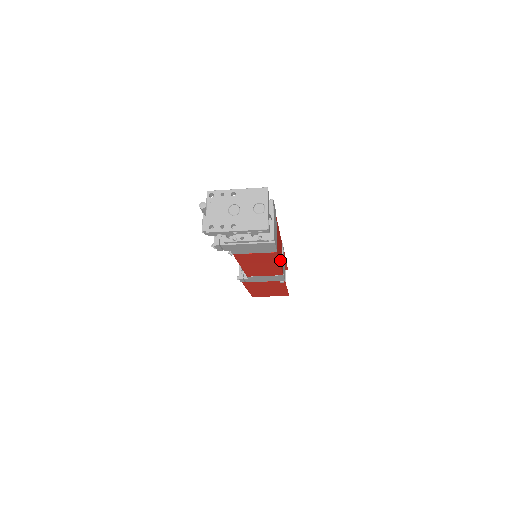
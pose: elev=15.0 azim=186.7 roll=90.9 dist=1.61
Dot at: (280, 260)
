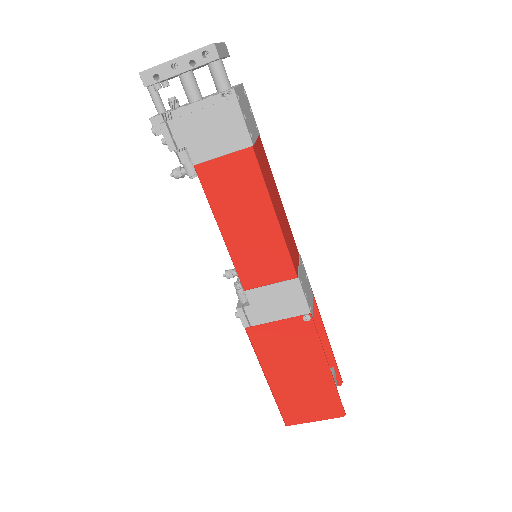
Dot at: (280, 222)
